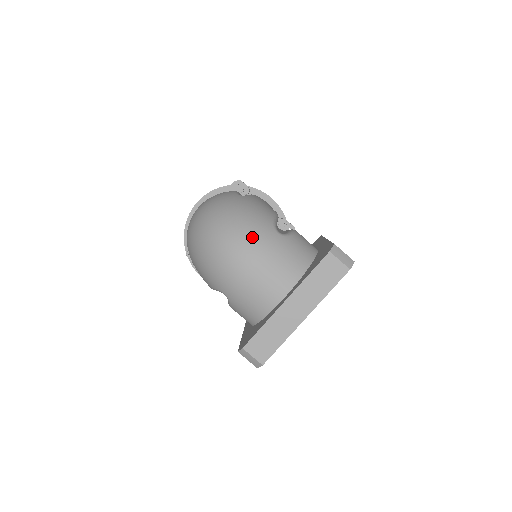
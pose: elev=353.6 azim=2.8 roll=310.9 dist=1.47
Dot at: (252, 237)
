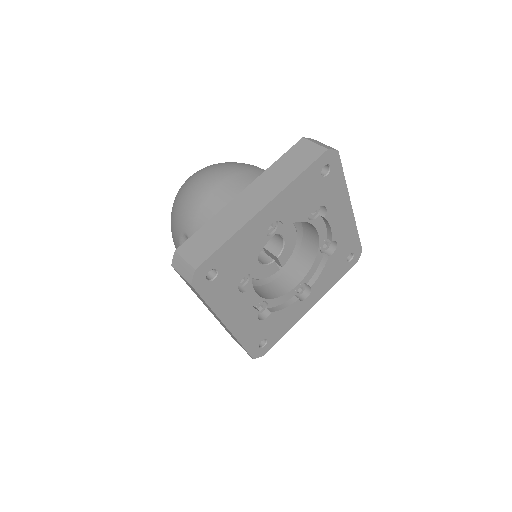
Dot at: (226, 165)
